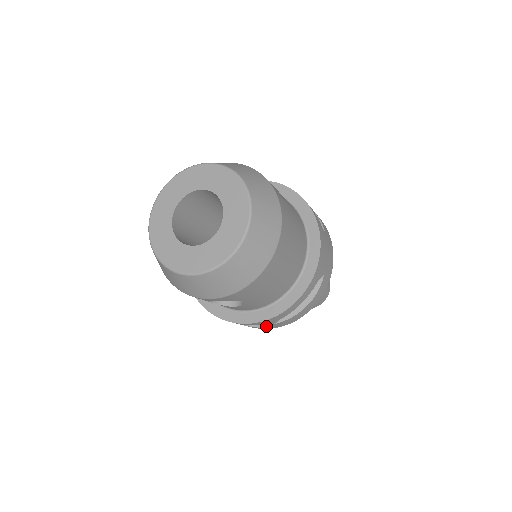
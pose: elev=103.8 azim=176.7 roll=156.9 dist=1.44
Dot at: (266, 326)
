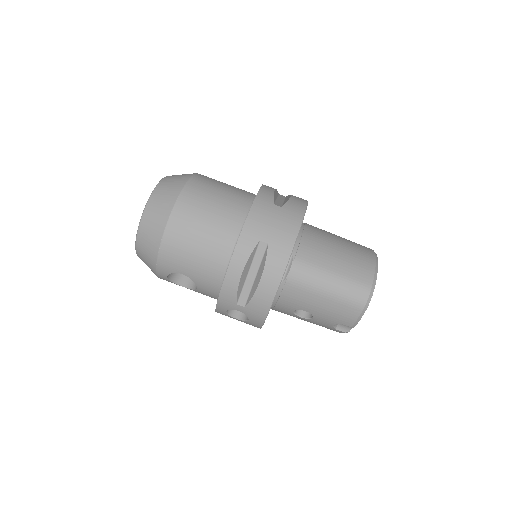
Dot at: (246, 314)
